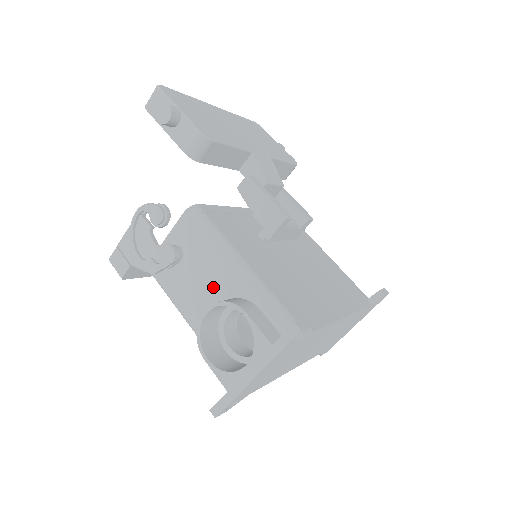
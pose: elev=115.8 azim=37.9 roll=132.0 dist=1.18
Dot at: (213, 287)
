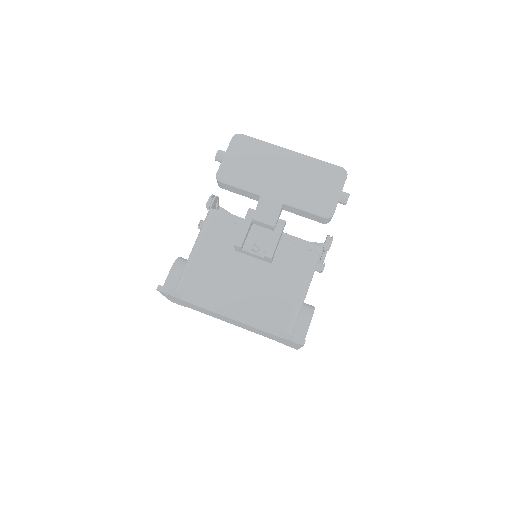
Dot at: occluded
